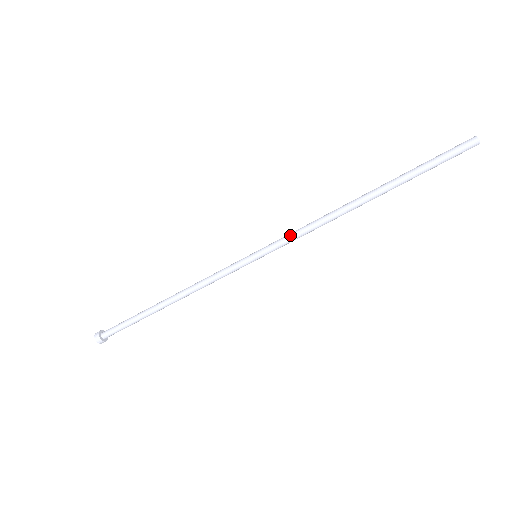
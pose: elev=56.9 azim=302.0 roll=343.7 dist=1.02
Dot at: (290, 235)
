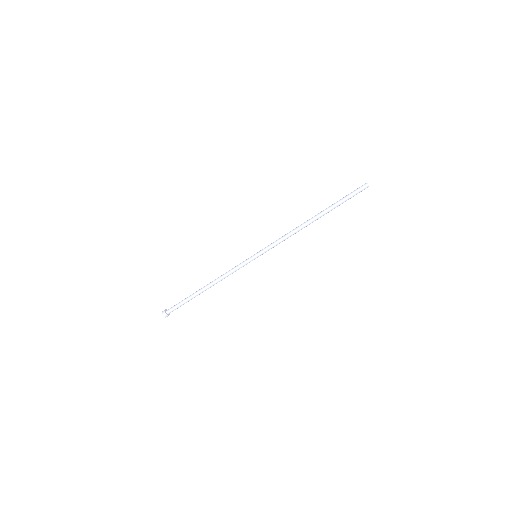
Dot at: (274, 243)
